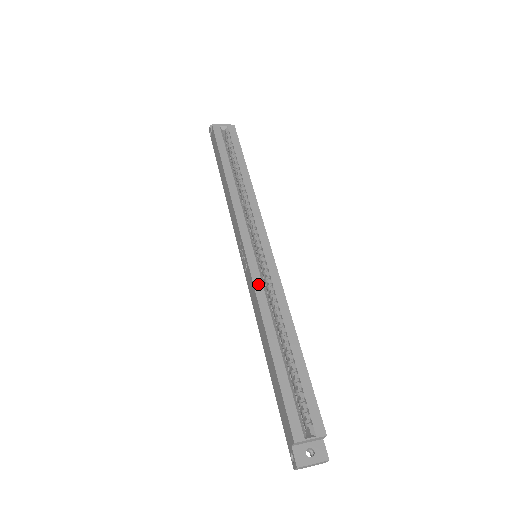
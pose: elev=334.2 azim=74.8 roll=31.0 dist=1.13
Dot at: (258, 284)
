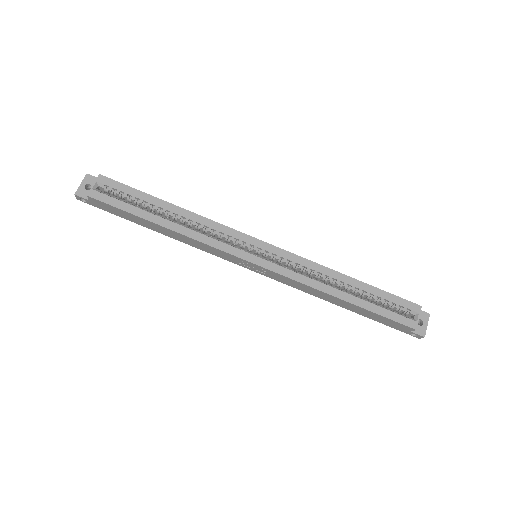
Dot at: (291, 274)
